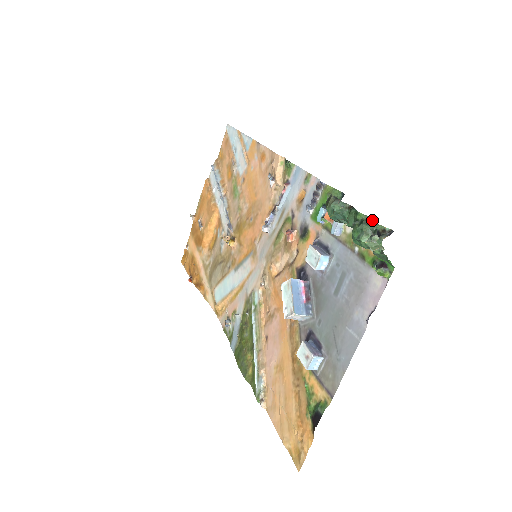
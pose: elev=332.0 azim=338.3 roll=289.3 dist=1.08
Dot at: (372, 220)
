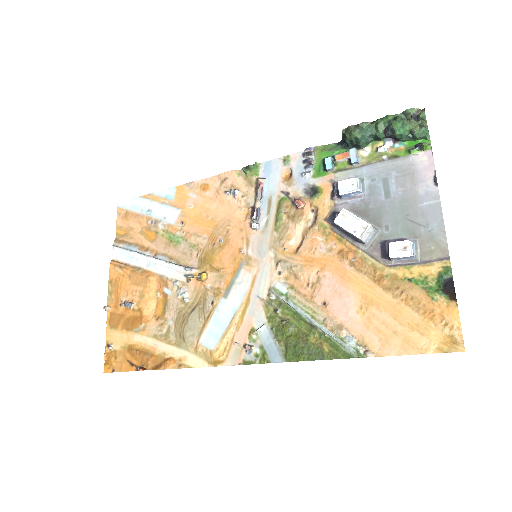
Dot at: (401, 114)
